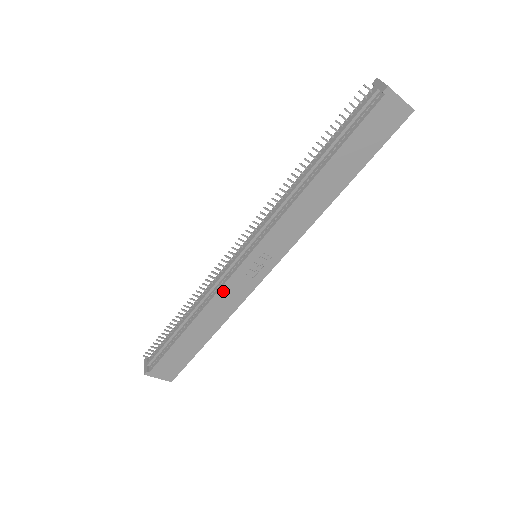
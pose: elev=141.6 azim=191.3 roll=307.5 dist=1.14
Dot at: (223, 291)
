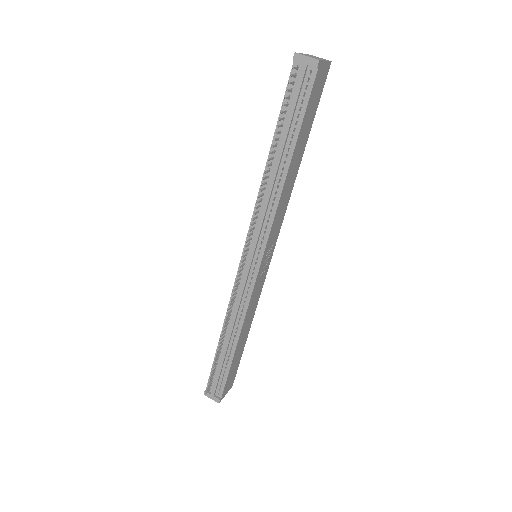
Dot at: (251, 301)
